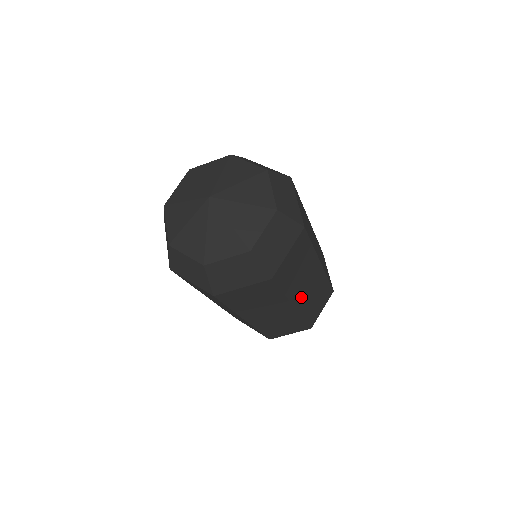
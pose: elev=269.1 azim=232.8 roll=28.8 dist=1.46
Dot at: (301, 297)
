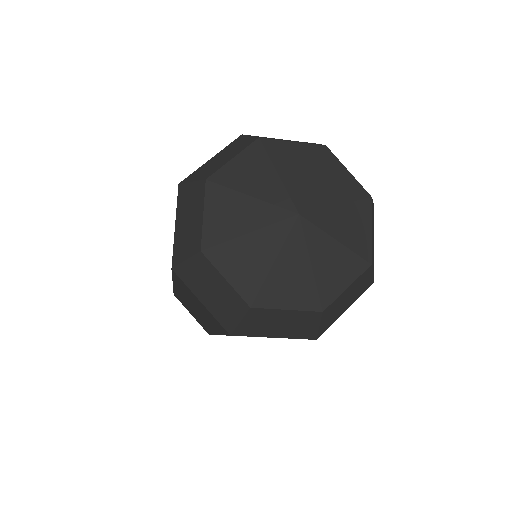
Dot at: occluded
